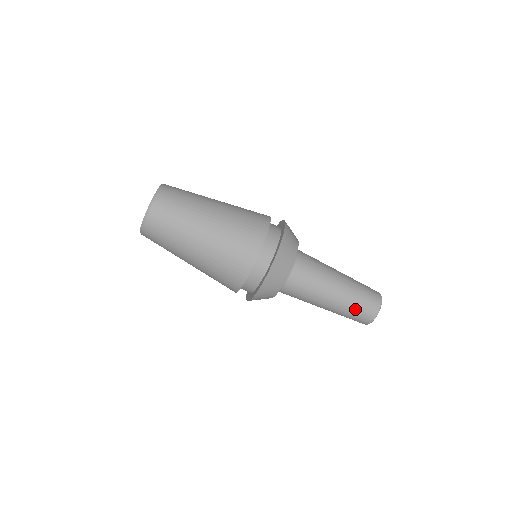
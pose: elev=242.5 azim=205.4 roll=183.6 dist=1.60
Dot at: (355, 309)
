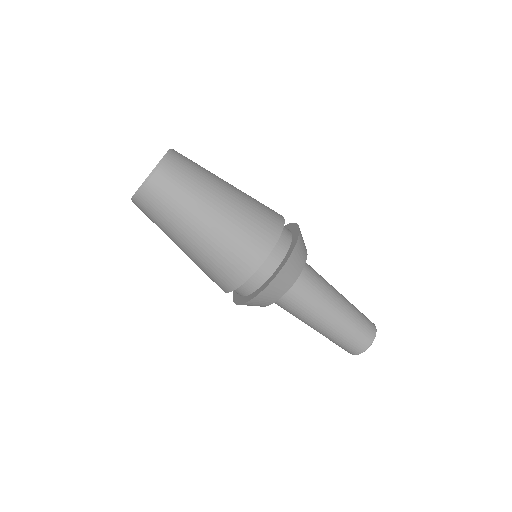
Dot at: (341, 341)
